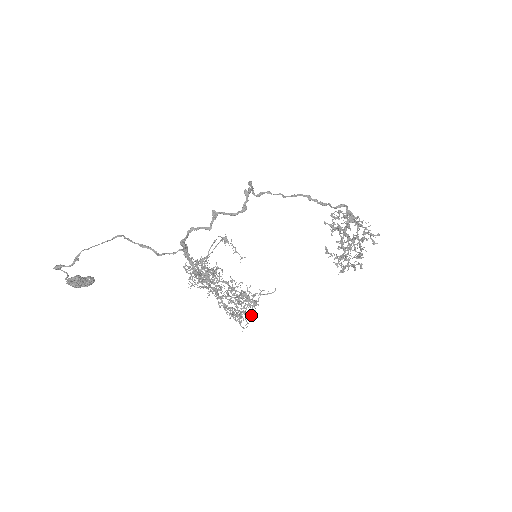
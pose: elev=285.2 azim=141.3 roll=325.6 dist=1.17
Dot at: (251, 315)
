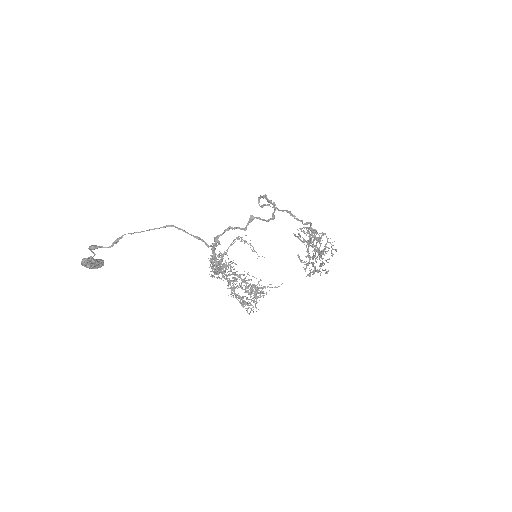
Dot at: occluded
